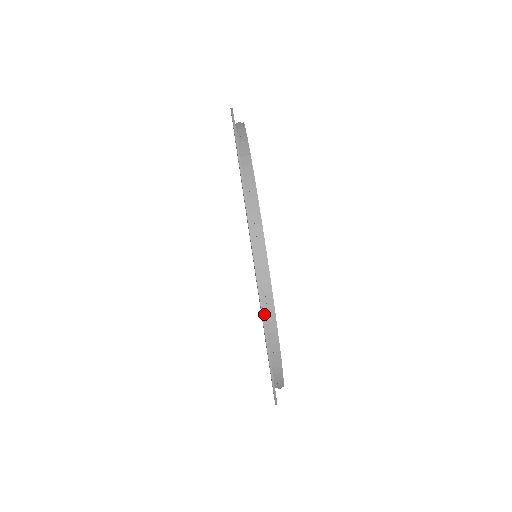
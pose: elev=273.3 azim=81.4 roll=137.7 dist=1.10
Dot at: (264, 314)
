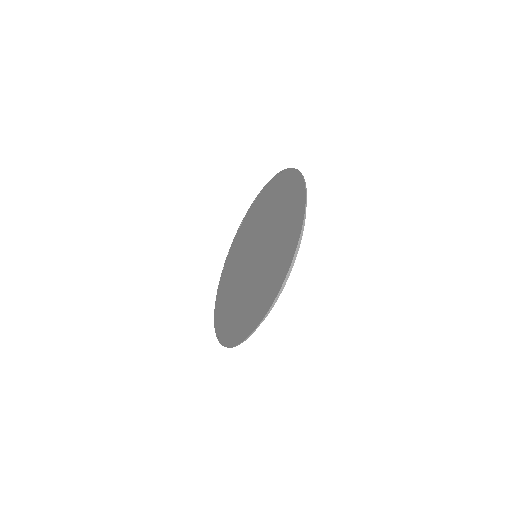
Dot at: (271, 299)
